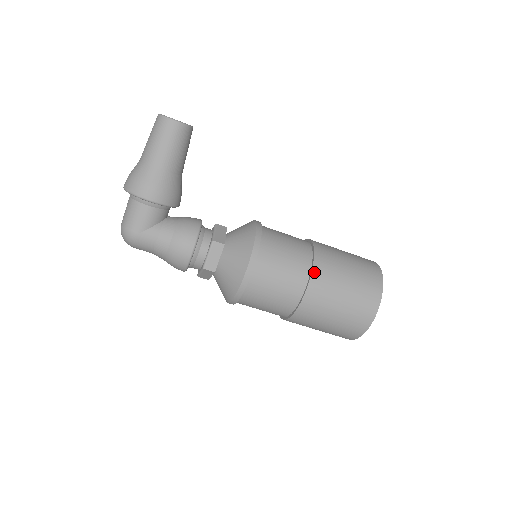
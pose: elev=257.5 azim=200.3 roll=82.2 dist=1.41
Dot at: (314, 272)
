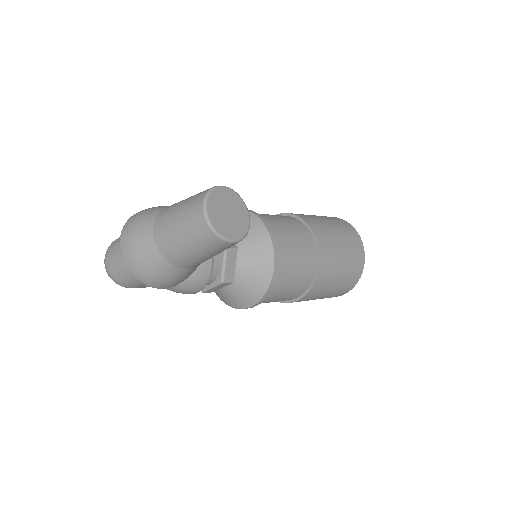
Dot at: (310, 292)
